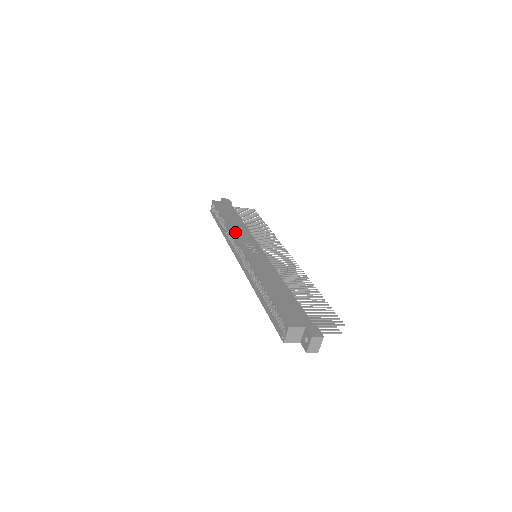
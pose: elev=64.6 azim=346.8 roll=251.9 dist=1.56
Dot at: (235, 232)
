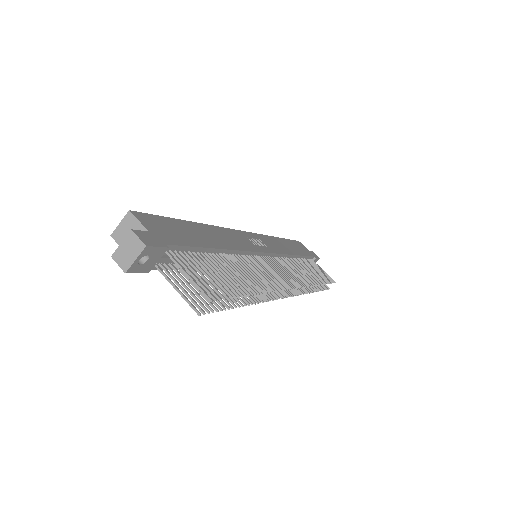
Dot at: (269, 238)
